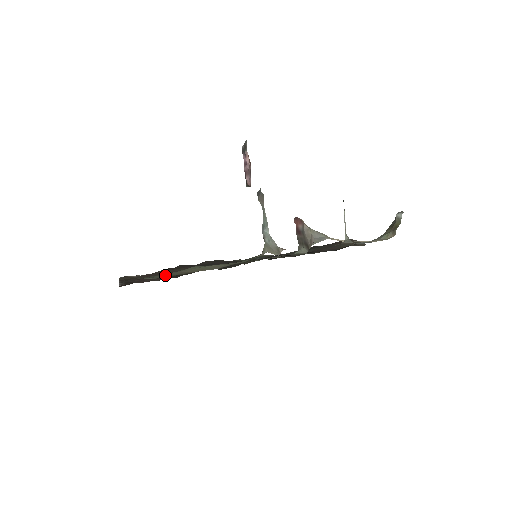
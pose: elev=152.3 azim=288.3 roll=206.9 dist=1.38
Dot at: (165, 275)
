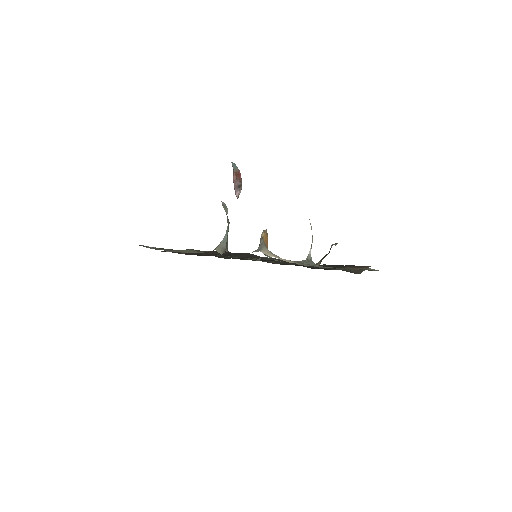
Dot at: (163, 249)
